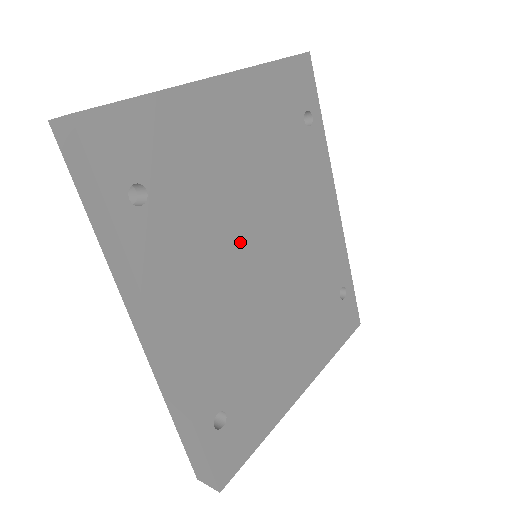
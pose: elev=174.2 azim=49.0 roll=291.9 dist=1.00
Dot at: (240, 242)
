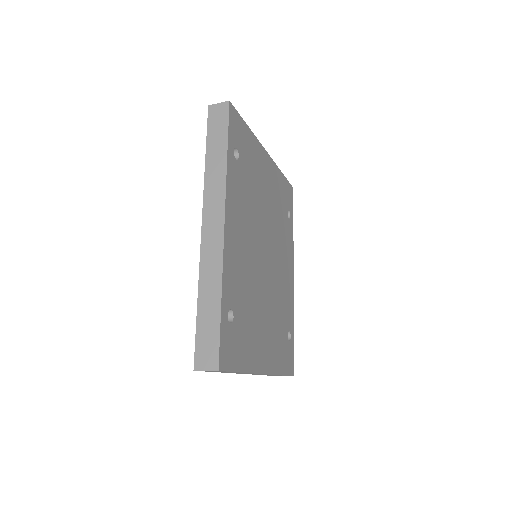
Dot at: (258, 229)
